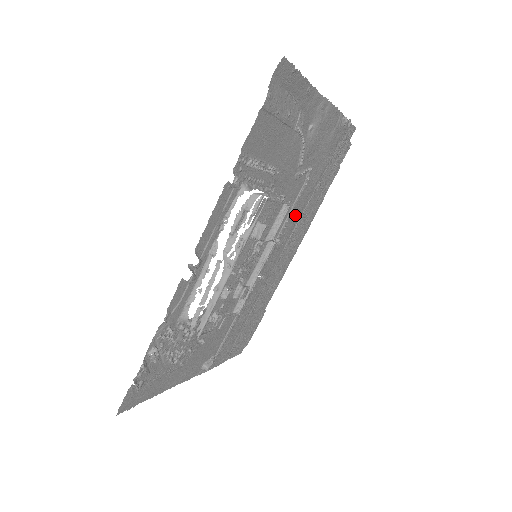
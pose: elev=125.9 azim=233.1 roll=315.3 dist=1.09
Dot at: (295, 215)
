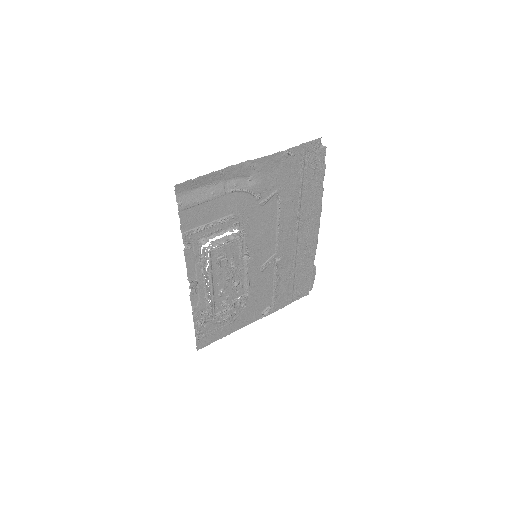
Dot at: (287, 217)
